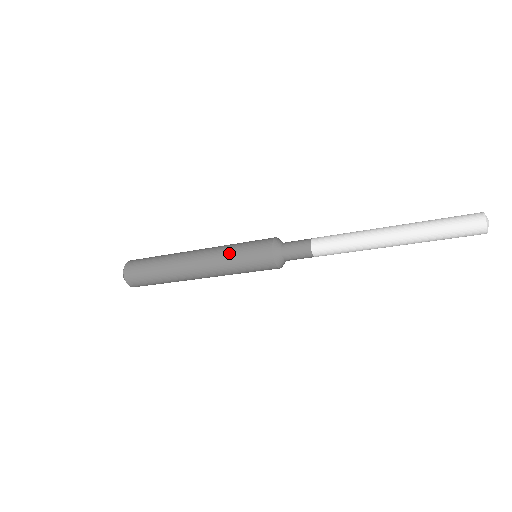
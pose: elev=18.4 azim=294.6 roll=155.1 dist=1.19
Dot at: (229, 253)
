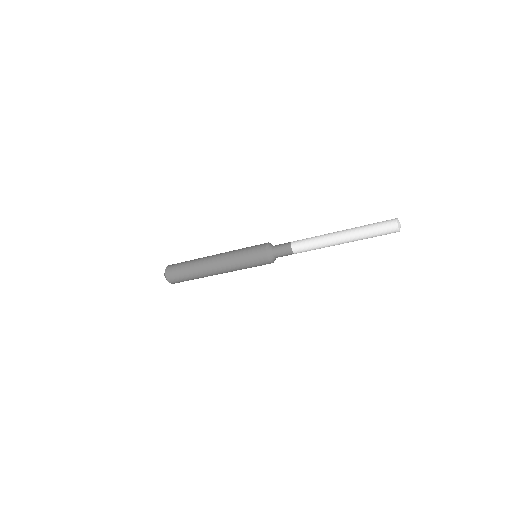
Dot at: (239, 250)
